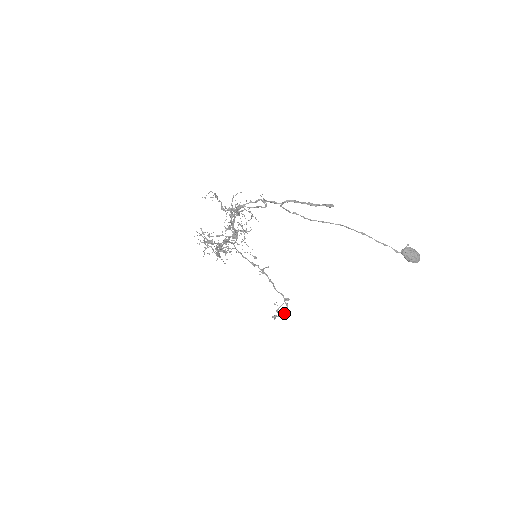
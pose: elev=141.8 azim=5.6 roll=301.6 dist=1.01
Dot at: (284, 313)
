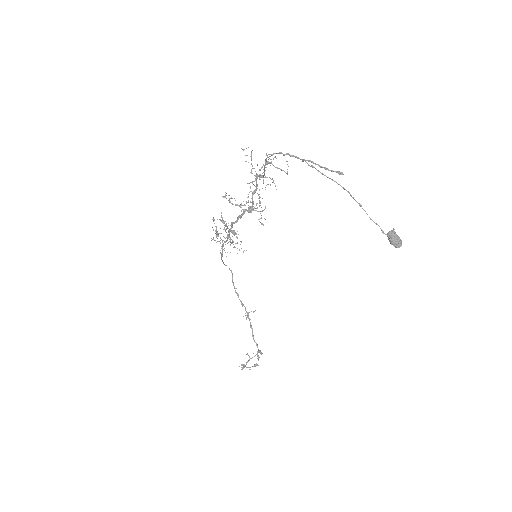
Dot at: (253, 366)
